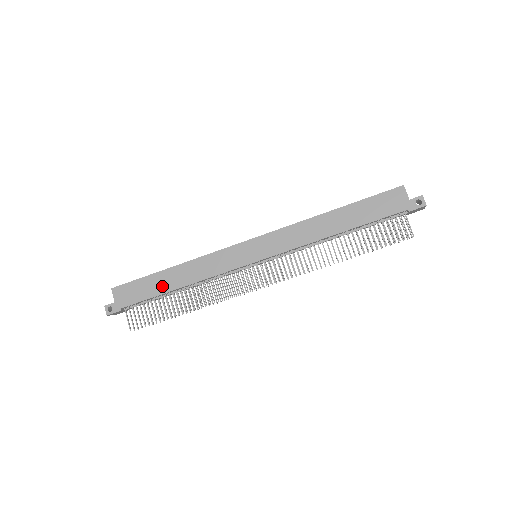
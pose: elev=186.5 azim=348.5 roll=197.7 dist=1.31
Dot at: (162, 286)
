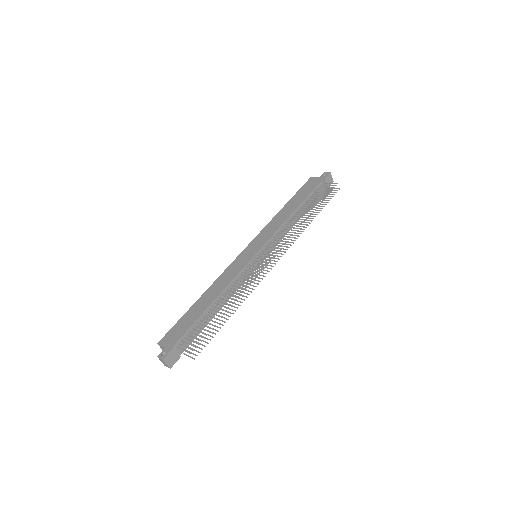
Dot at: (199, 310)
